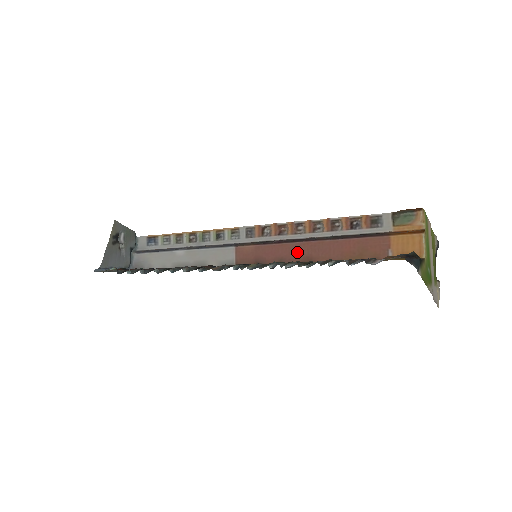
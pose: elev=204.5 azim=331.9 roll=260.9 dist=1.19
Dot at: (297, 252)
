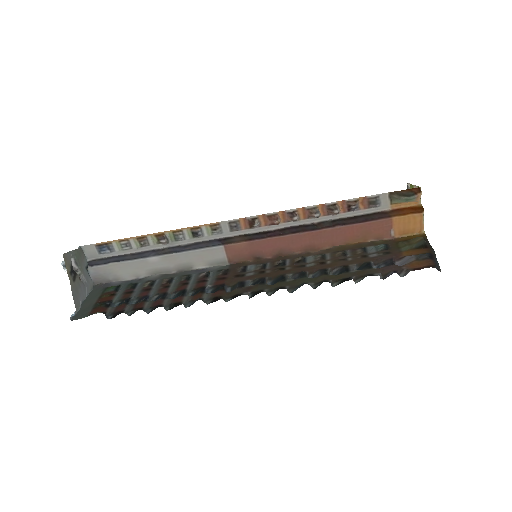
Dot at: (298, 243)
